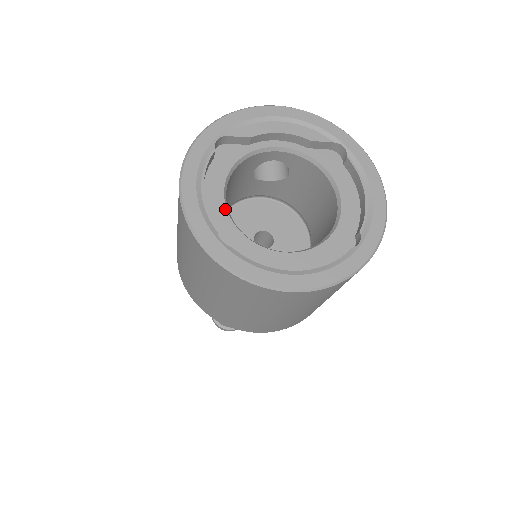
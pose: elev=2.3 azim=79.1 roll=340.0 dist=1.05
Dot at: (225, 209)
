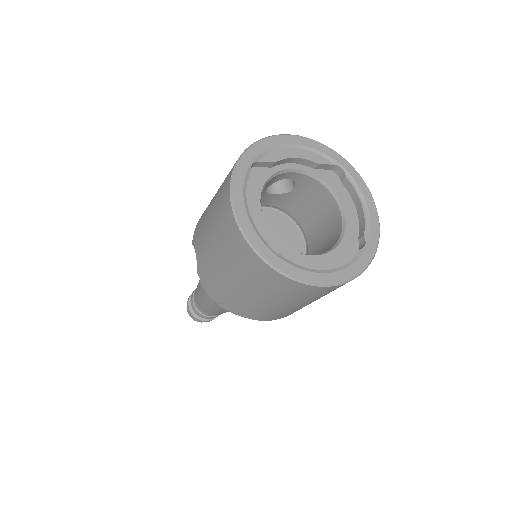
Dot at: (265, 223)
